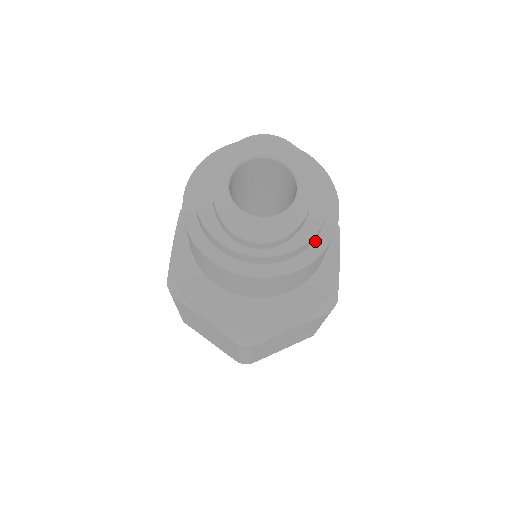
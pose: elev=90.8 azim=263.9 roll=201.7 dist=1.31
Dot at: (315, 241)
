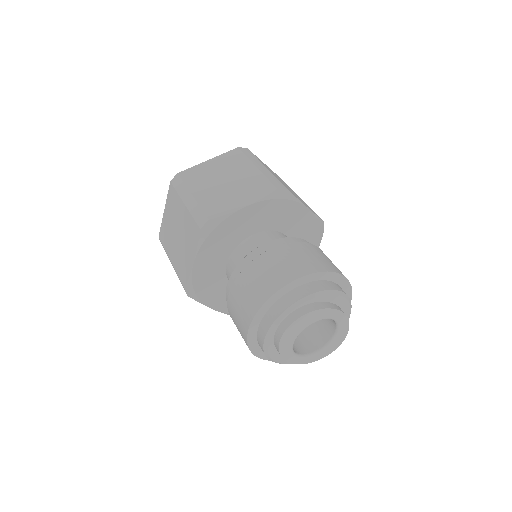
Dot at: occluded
